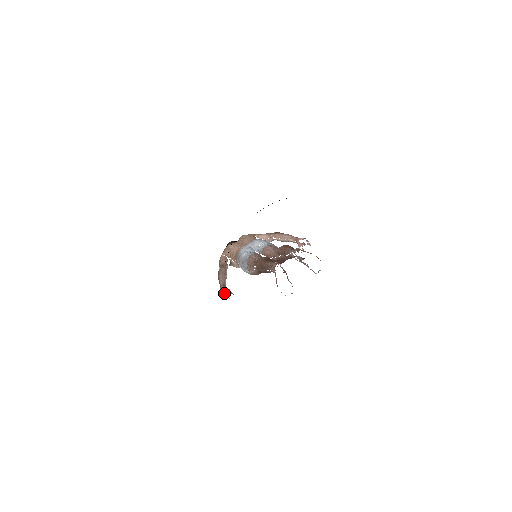
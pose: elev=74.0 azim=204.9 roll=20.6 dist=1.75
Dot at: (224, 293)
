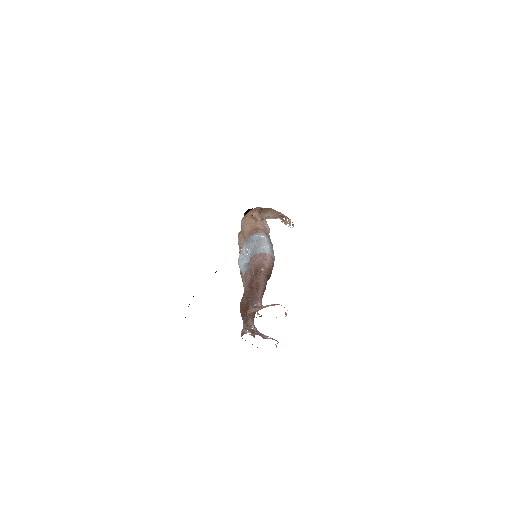
Dot at: occluded
